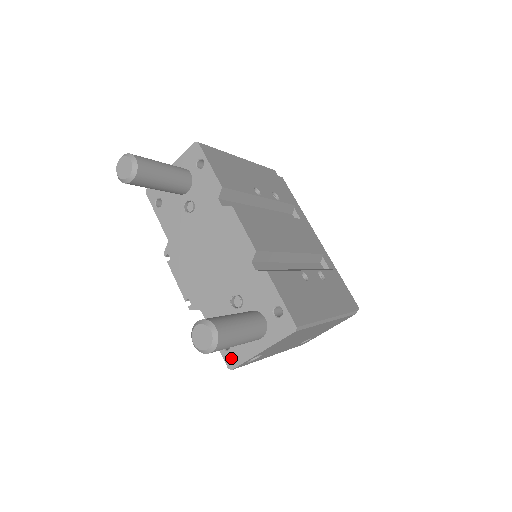
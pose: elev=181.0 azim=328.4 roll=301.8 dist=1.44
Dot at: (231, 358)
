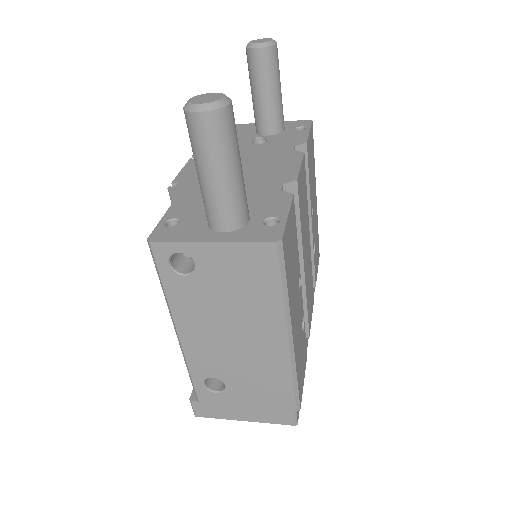
Dot at: (164, 233)
